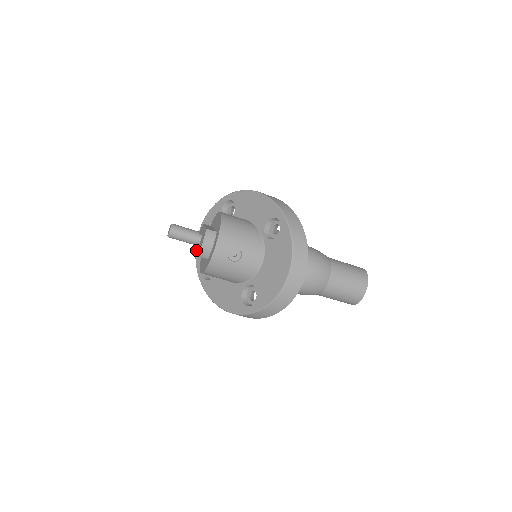
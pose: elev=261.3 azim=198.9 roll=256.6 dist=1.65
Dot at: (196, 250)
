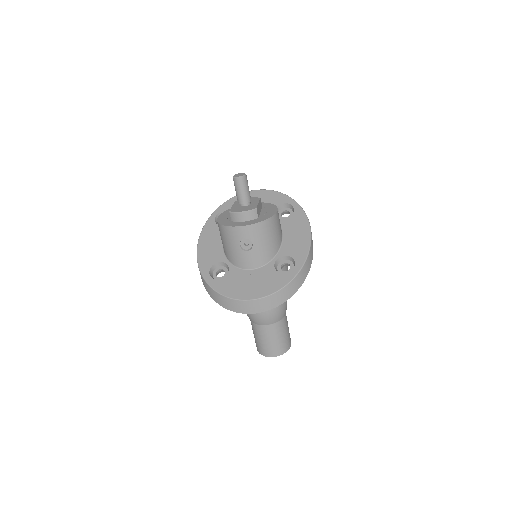
Dot at: (234, 205)
